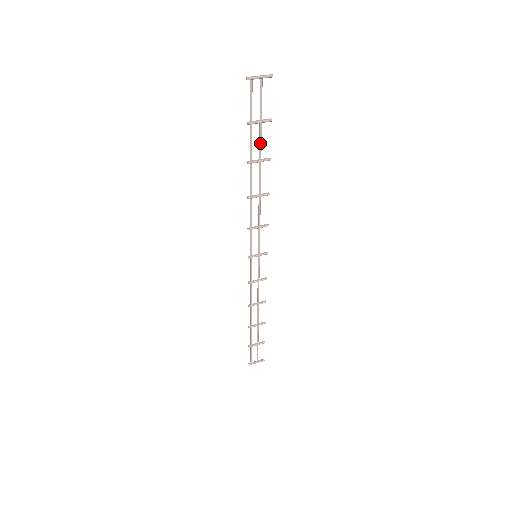
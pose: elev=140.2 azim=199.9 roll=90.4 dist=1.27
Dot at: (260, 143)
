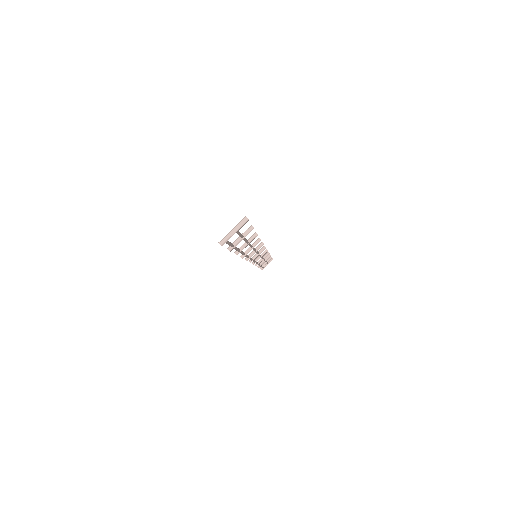
Dot at: (245, 241)
